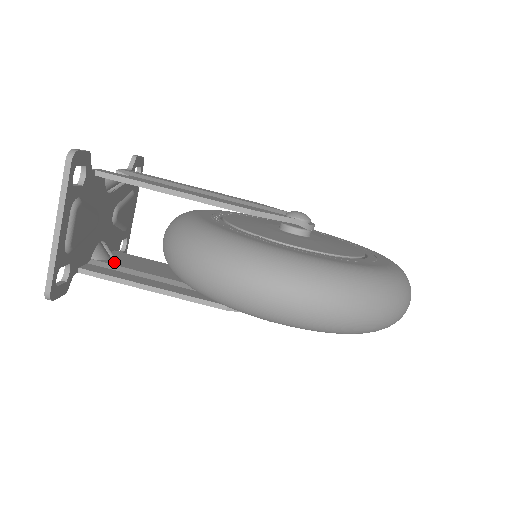
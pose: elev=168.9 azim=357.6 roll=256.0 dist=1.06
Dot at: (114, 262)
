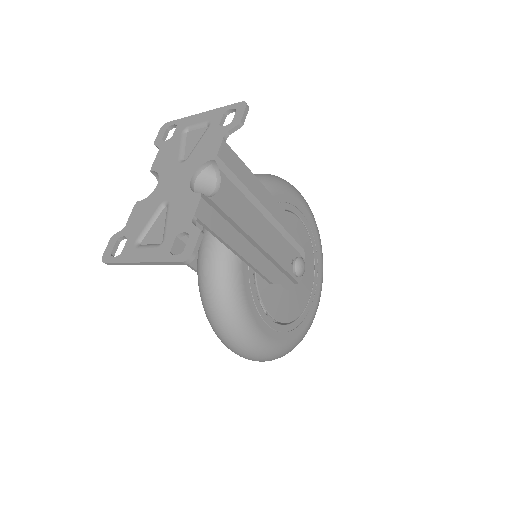
Dot at: occluded
